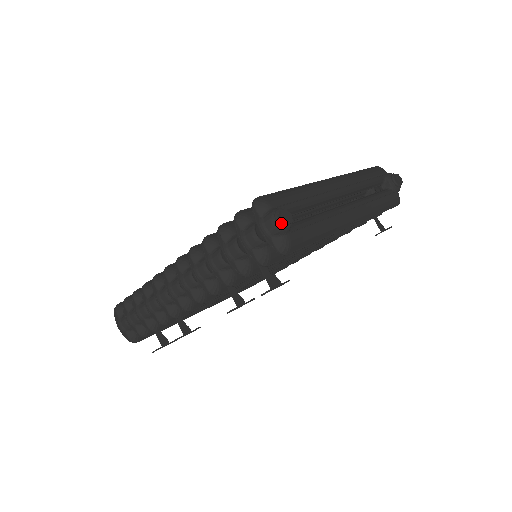
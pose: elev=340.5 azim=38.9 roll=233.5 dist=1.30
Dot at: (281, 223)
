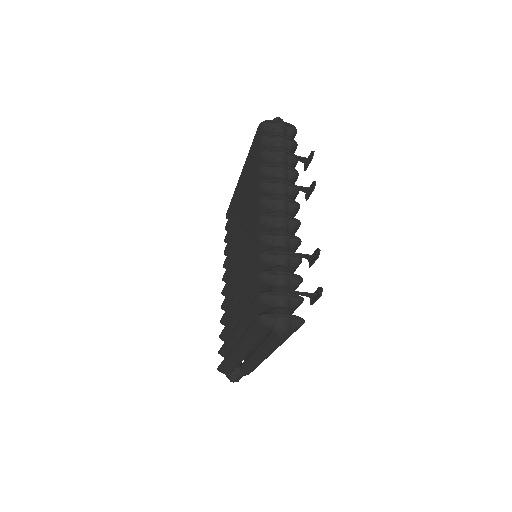
Dot at: (281, 119)
